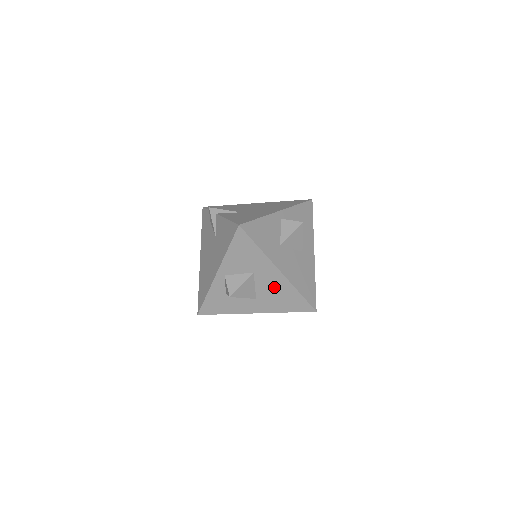
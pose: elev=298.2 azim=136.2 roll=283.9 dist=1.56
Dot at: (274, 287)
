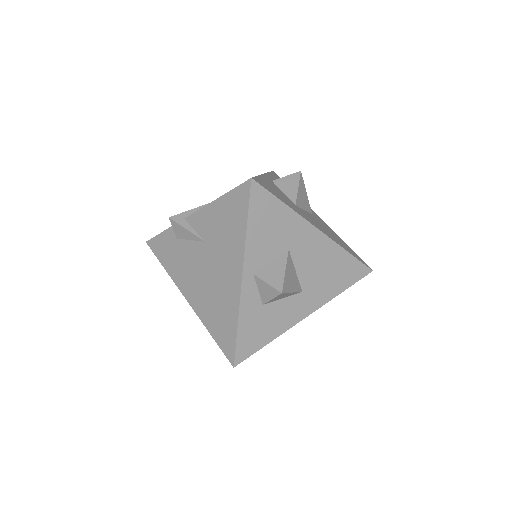
Dot at: (318, 260)
